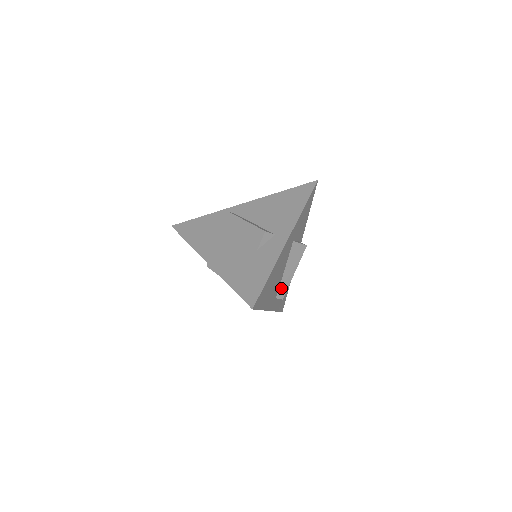
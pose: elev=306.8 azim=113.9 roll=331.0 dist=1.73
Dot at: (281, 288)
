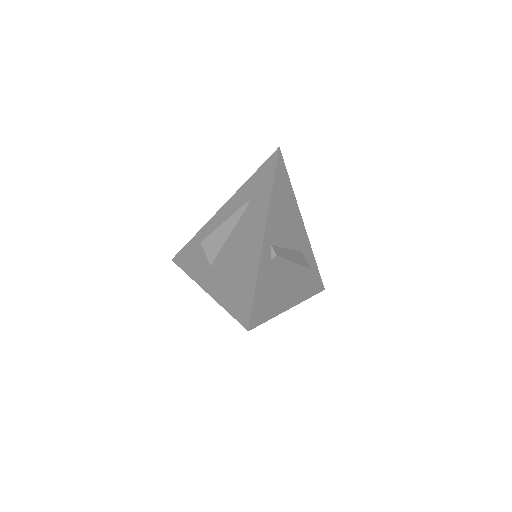
Dot at: (279, 250)
